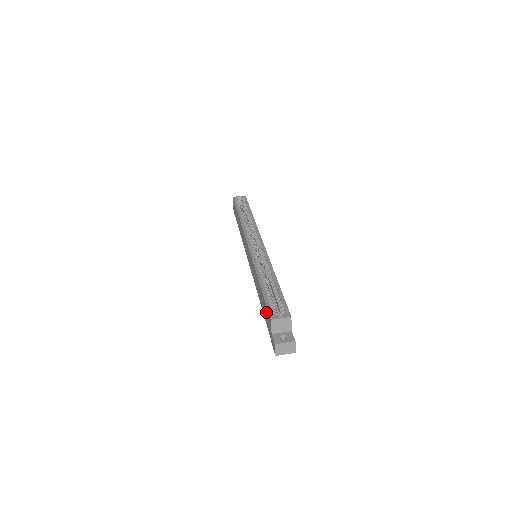
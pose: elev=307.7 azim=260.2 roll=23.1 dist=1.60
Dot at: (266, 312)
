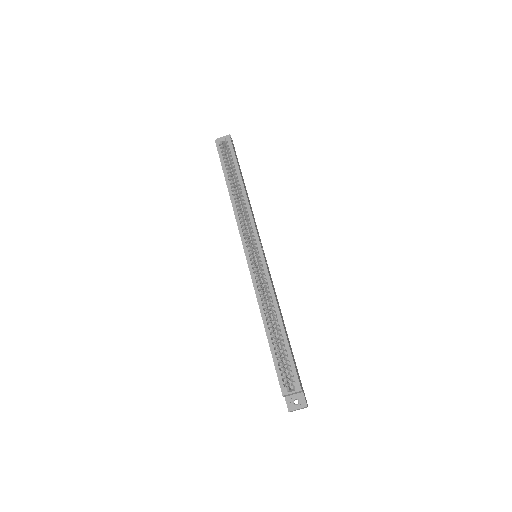
Dot at: occluded
